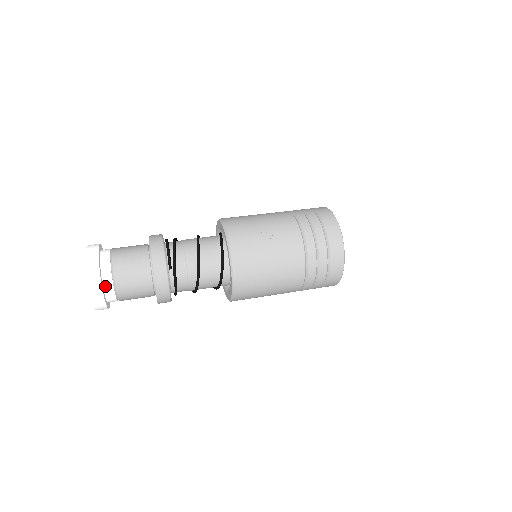
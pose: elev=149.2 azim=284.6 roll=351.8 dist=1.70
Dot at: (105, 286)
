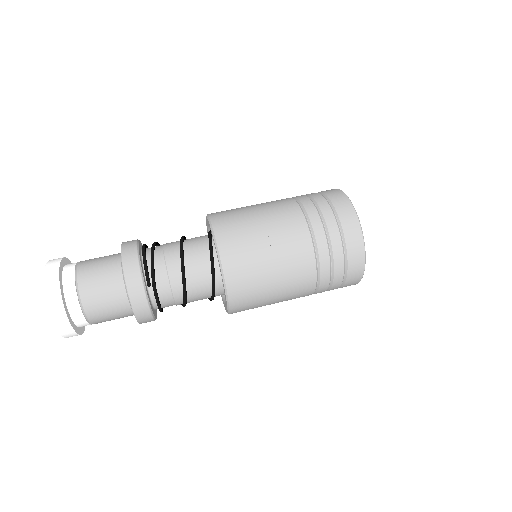
Dot at: (72, 312)
